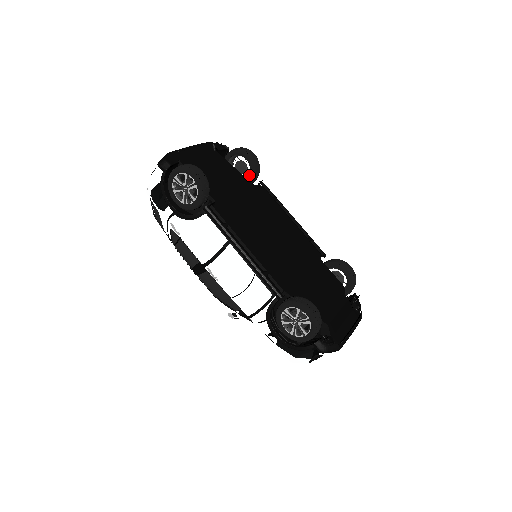
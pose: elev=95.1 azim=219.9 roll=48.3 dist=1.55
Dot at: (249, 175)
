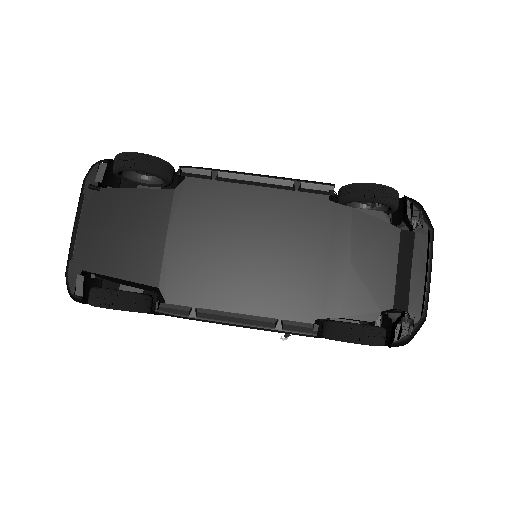
Dot at: occluded
